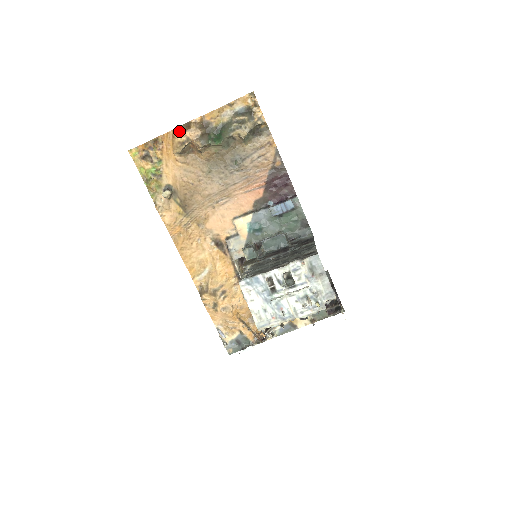
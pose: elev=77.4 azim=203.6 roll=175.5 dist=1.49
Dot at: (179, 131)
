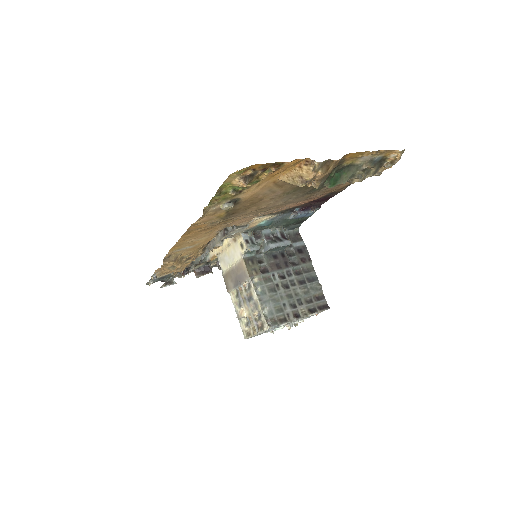
Dot at: (315, 168)
